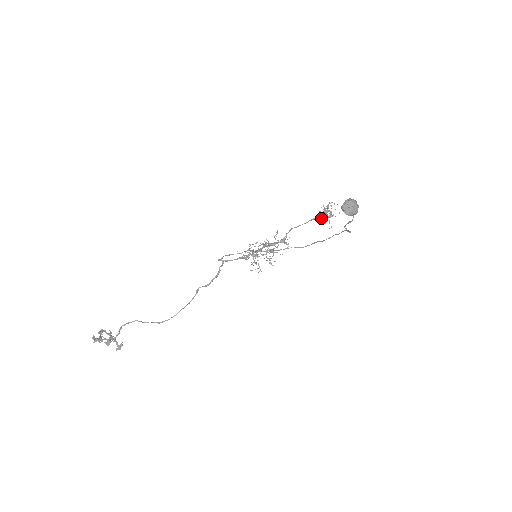
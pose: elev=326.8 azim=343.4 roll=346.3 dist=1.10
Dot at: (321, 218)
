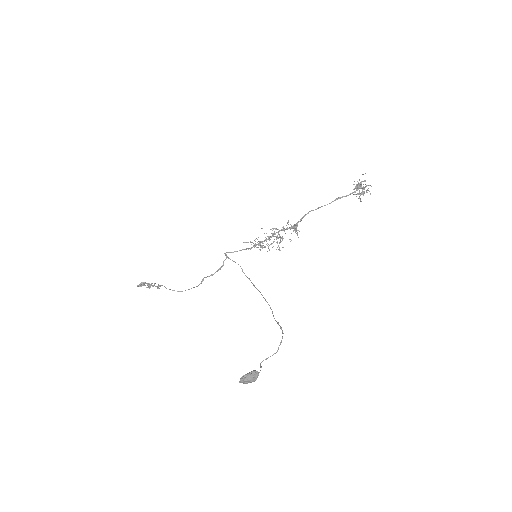
Dot at: occluded
